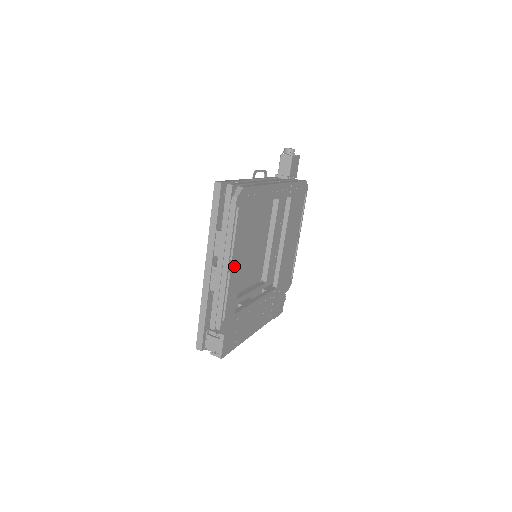
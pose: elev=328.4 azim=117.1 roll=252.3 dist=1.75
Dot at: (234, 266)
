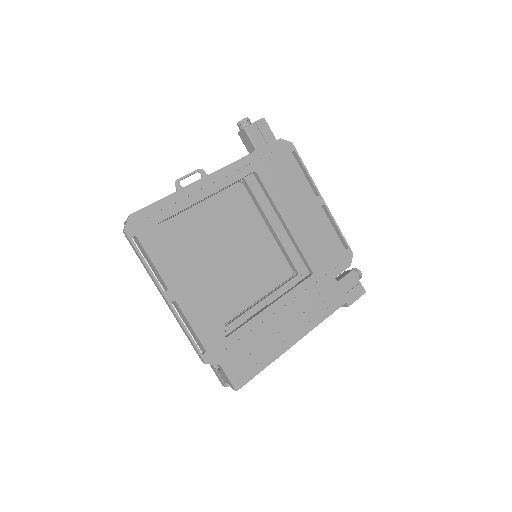
Dot at: (180, 292)
